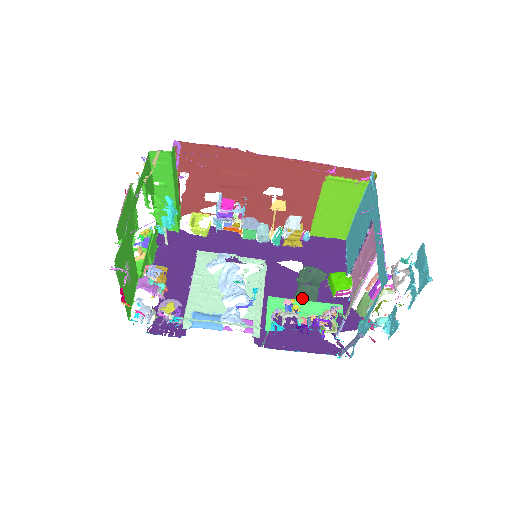
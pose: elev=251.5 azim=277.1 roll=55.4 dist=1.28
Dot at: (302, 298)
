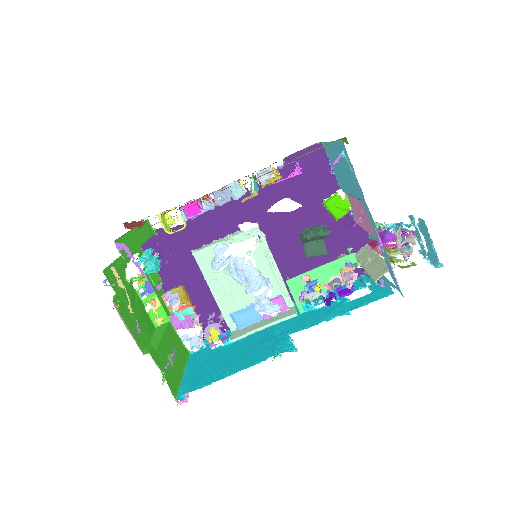
Dot at: (313, 255)
